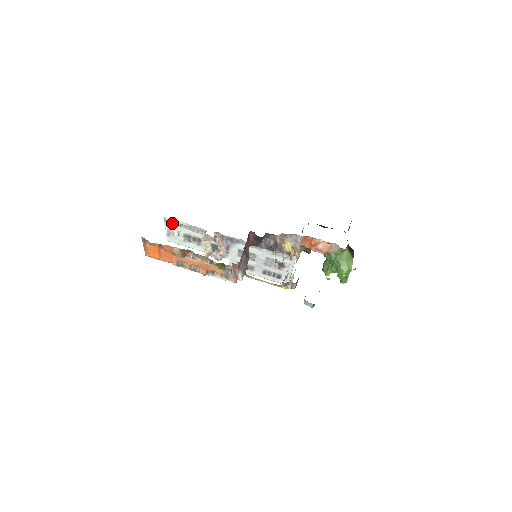
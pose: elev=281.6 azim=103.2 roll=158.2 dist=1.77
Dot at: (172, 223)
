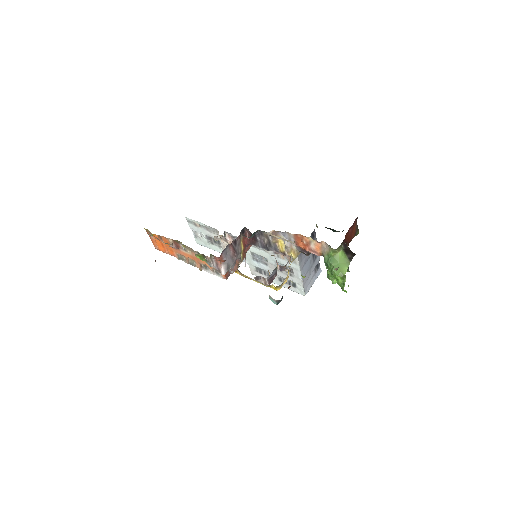
Dot at: (193, 224)
